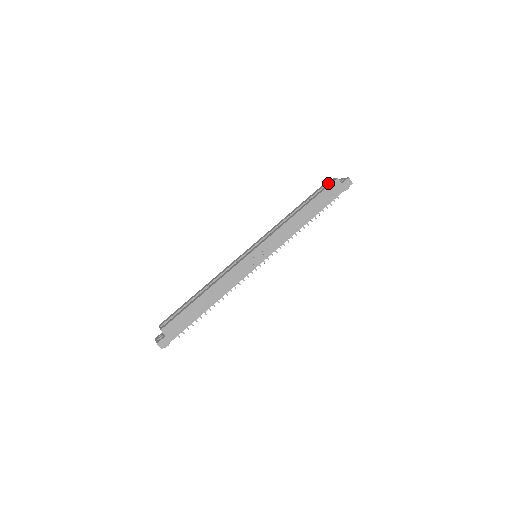
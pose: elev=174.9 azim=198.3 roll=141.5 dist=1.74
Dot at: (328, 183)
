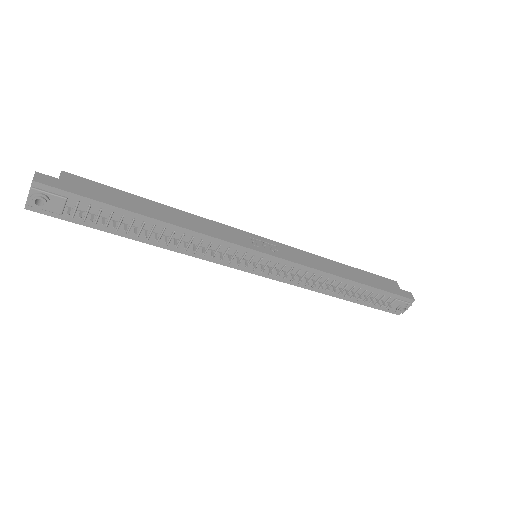
Dot at: occluded
